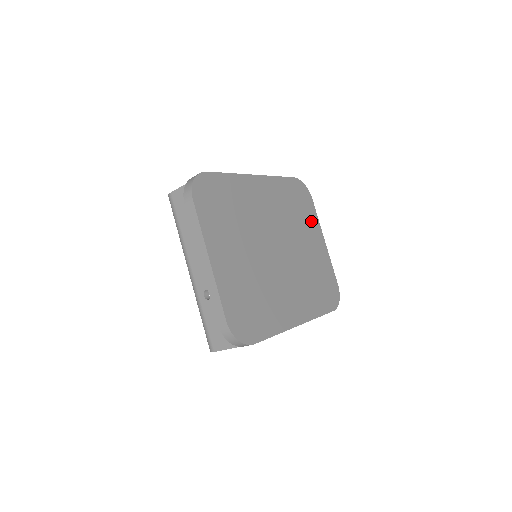
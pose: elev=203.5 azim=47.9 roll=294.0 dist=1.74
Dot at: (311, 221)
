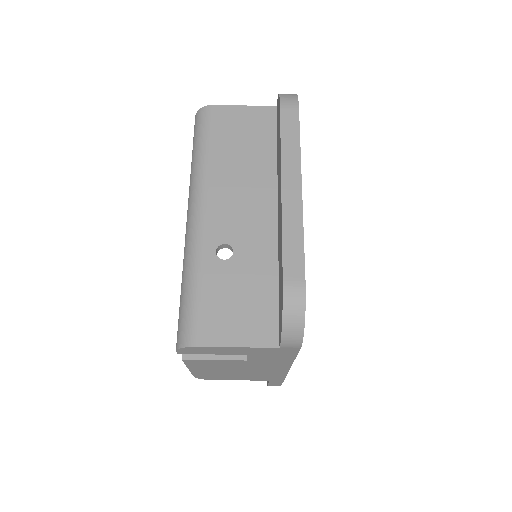
Dot at: occluded
